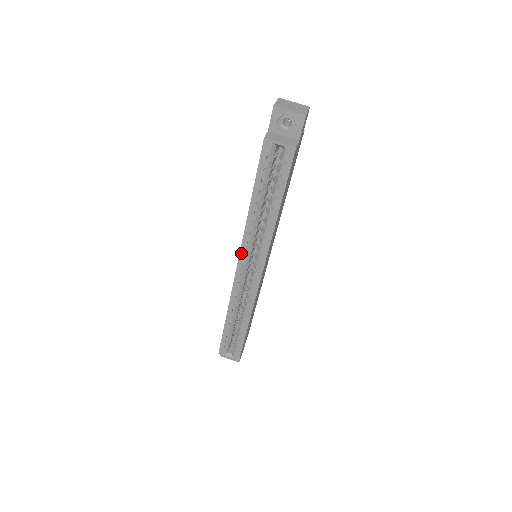
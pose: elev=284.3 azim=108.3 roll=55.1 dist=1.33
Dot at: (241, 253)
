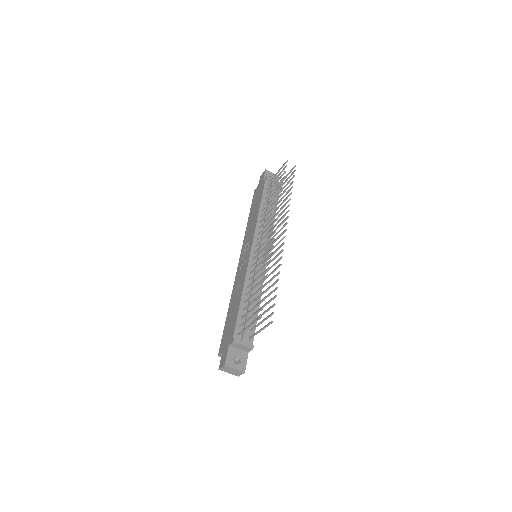
Dot at: occluded
